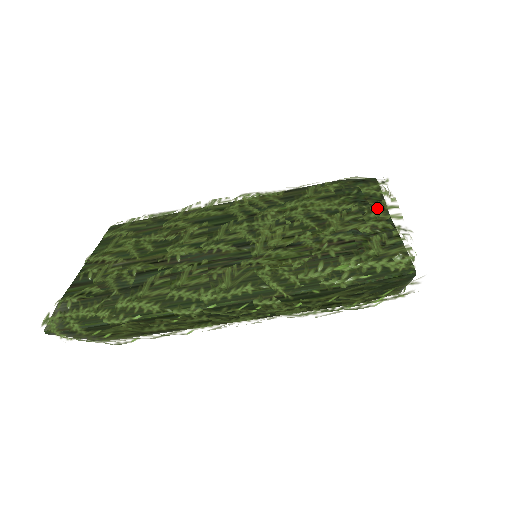
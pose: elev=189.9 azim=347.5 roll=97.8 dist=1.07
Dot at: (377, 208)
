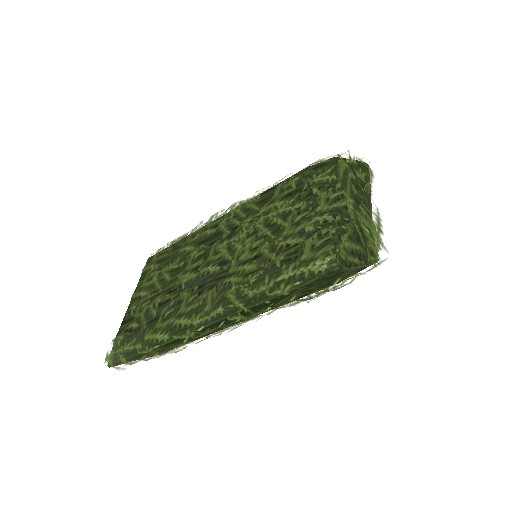
Dot at: (323, 199)
